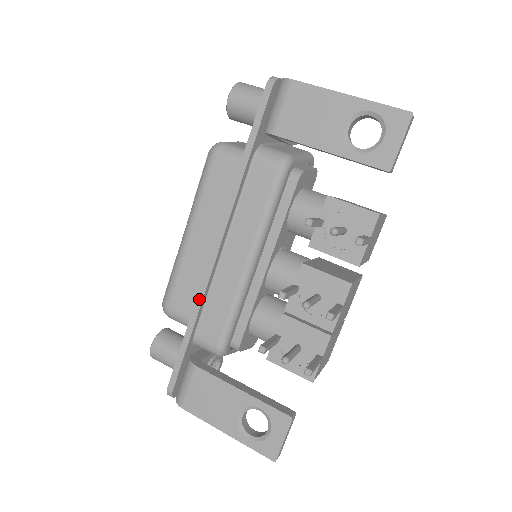
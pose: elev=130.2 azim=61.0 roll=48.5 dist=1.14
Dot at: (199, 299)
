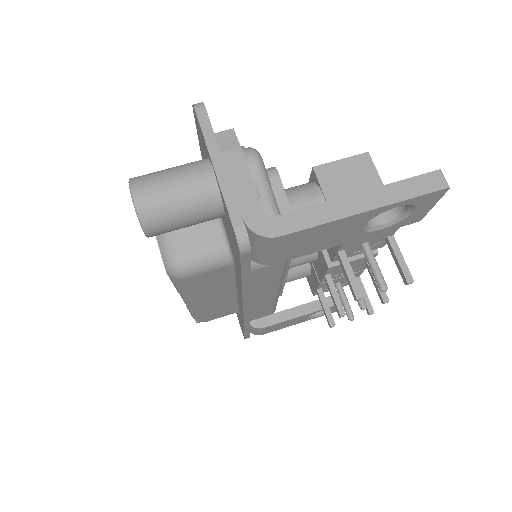
Dot at: (247, 323)
